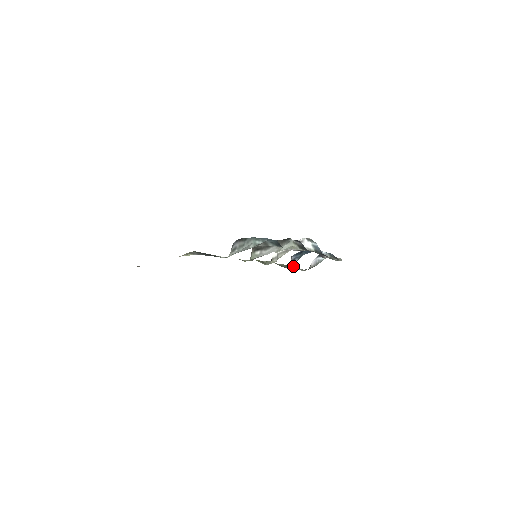
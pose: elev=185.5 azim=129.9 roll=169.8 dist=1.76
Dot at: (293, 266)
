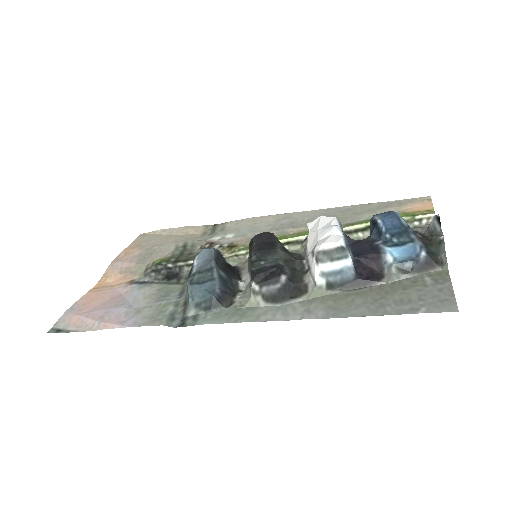
Dot at: occluded
